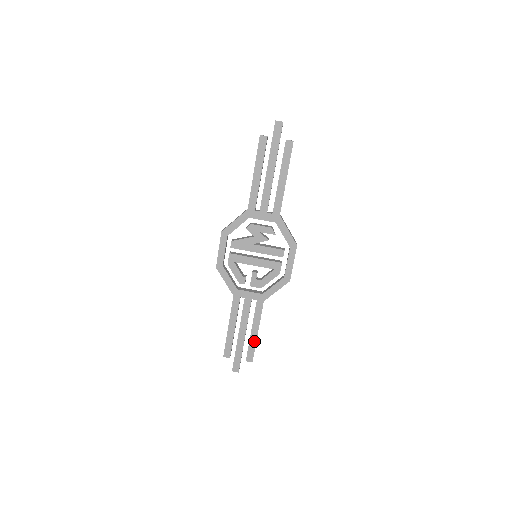
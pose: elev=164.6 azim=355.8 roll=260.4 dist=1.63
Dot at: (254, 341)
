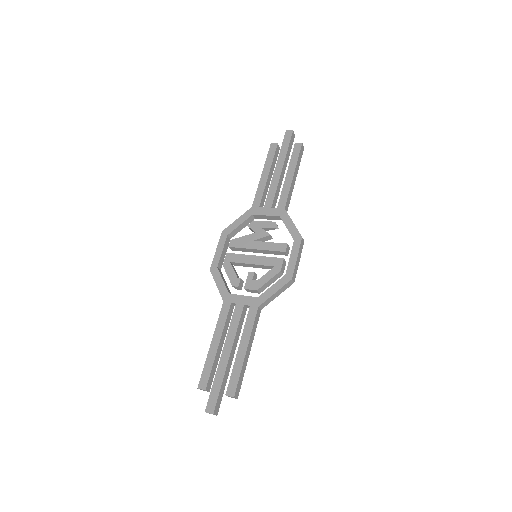
Dot at: (240, 363)
